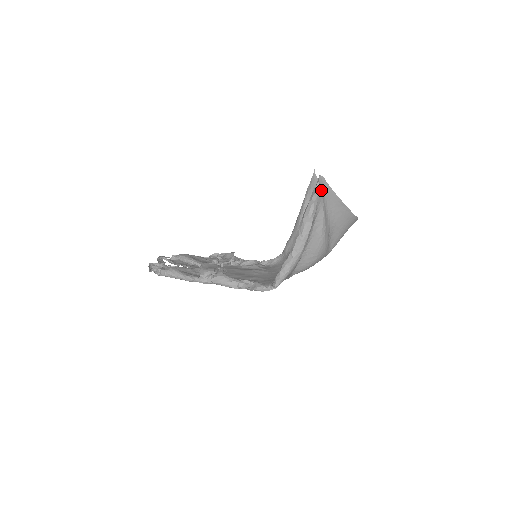
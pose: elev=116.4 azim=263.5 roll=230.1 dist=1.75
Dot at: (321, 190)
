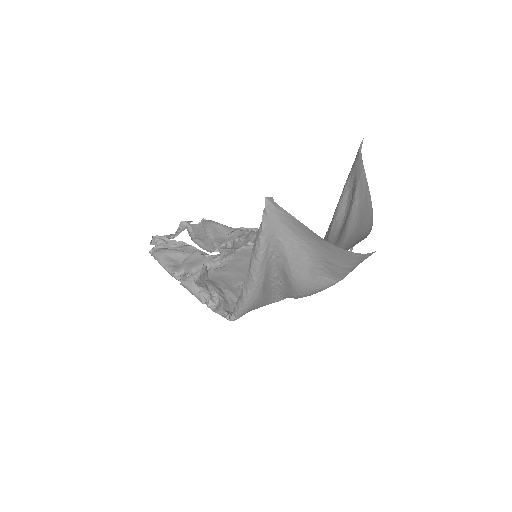
Dot at: (273, 218)
